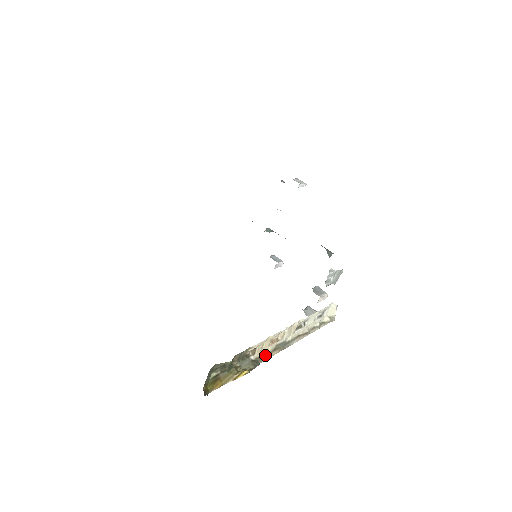
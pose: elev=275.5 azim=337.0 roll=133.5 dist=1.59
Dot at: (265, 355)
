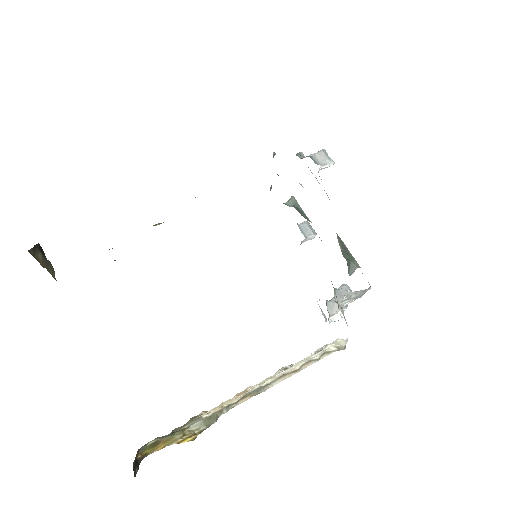
Dot at: (229, 405)
